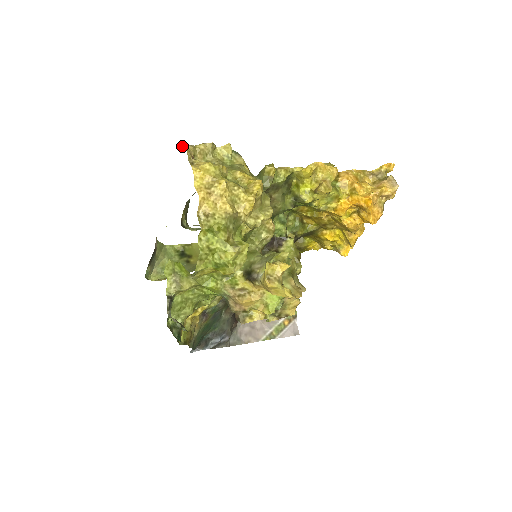
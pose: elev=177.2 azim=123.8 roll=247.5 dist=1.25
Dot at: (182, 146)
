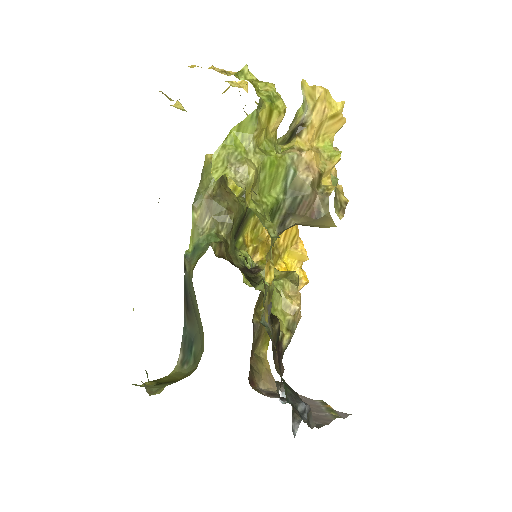
Dot at: occluded
